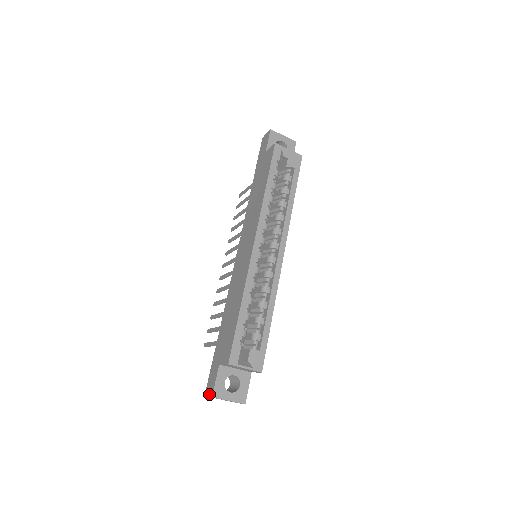
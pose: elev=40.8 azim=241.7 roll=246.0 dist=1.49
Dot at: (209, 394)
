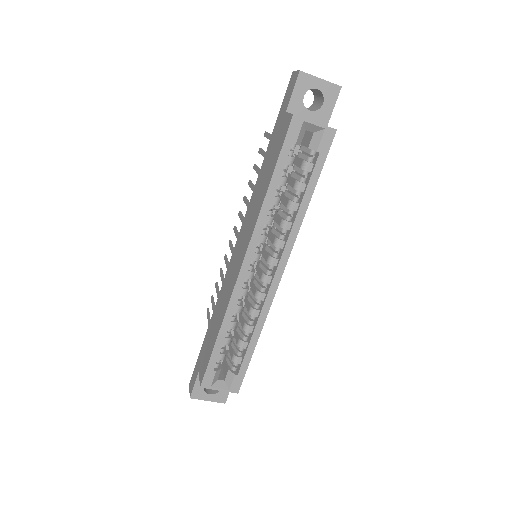
Dot at: (190, 390)
